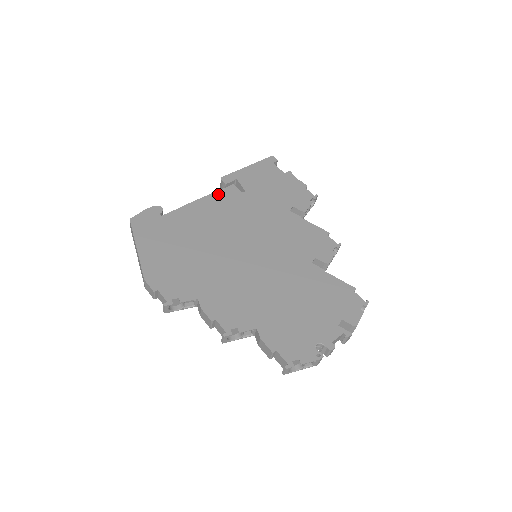
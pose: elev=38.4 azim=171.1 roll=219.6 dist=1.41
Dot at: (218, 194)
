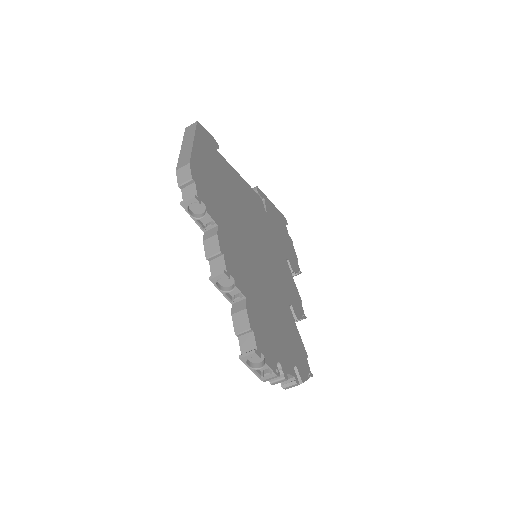
Dot at: (252, 191)
